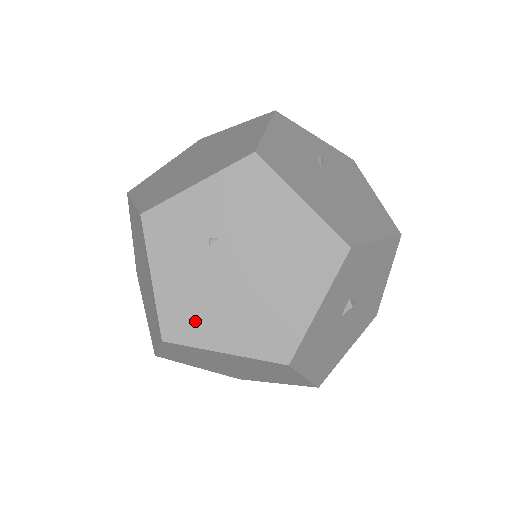
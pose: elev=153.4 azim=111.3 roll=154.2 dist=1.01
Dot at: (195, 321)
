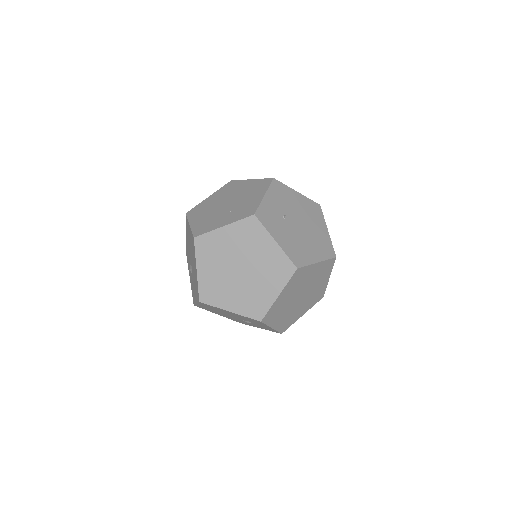
Dot at: (301, 253)
